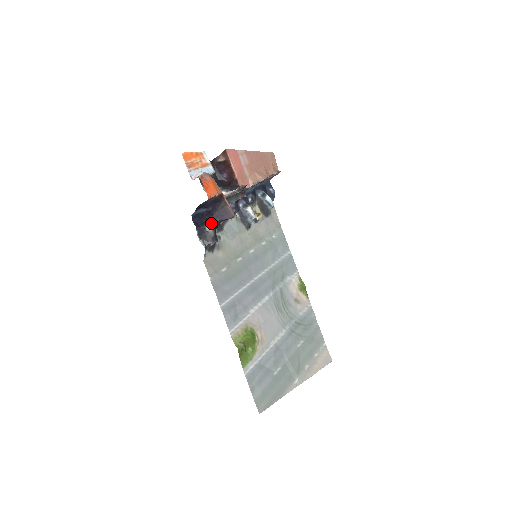
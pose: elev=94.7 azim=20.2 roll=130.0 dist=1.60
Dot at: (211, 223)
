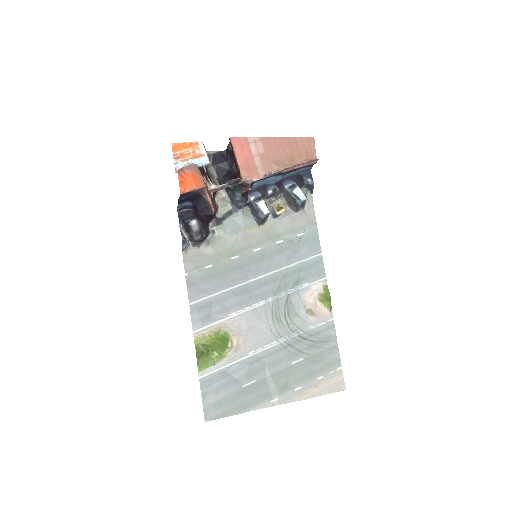
Dot at: (197, 217)
